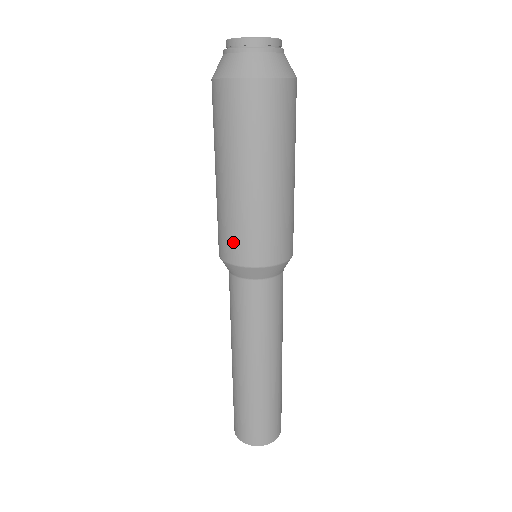
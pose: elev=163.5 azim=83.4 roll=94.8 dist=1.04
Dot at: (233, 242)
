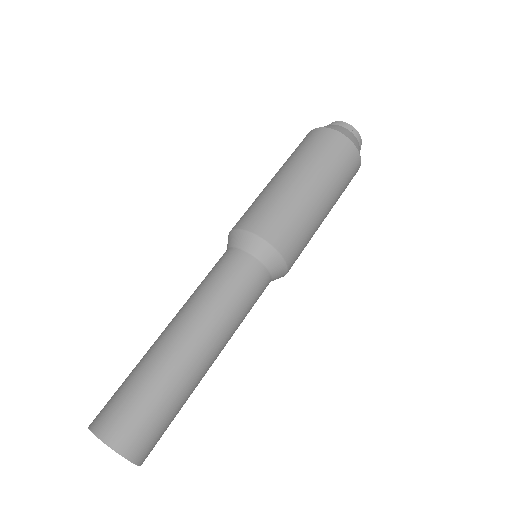
Dot at: occluded
